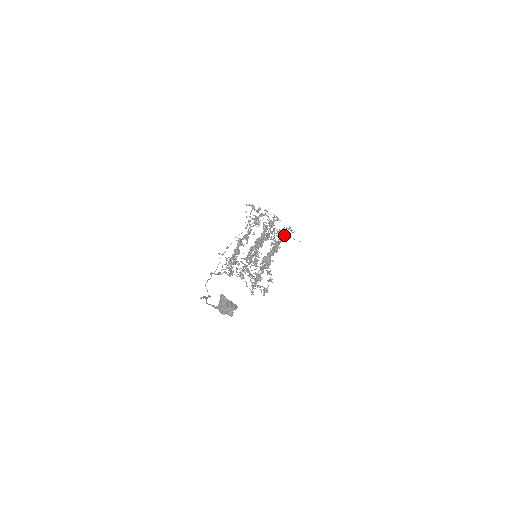
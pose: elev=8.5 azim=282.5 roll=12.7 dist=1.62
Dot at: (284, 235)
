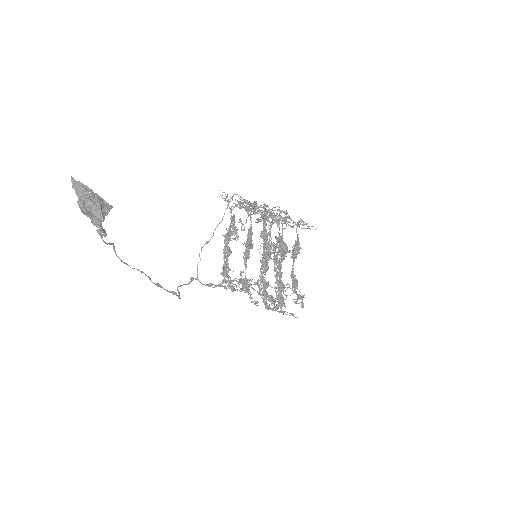
Dot at: (286, 220)
